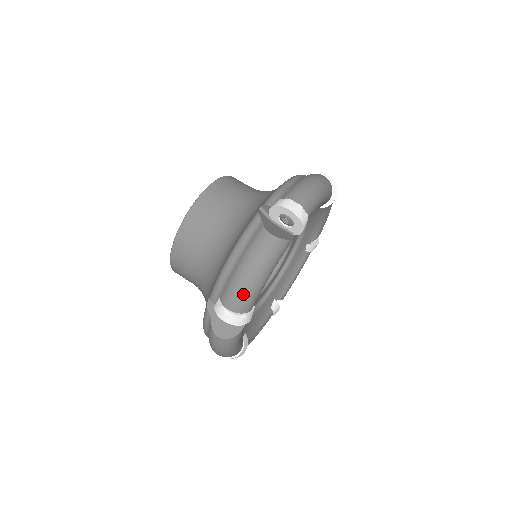
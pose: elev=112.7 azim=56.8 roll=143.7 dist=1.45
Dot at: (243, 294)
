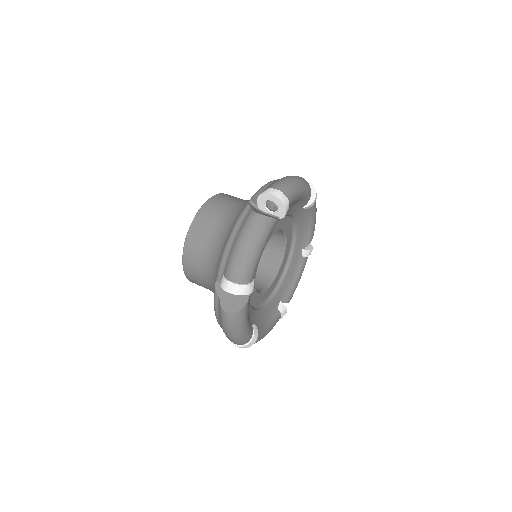
Dot at: (288, 184)
